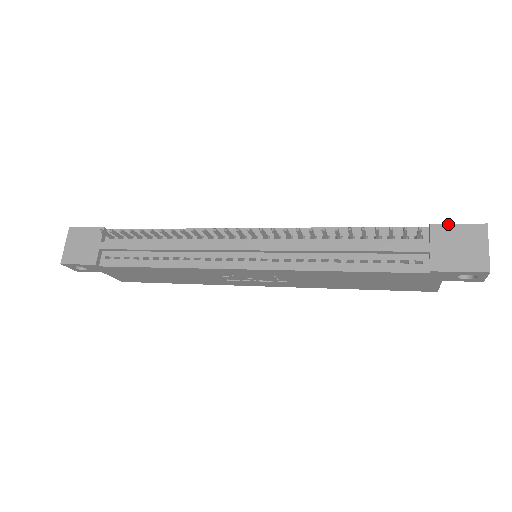
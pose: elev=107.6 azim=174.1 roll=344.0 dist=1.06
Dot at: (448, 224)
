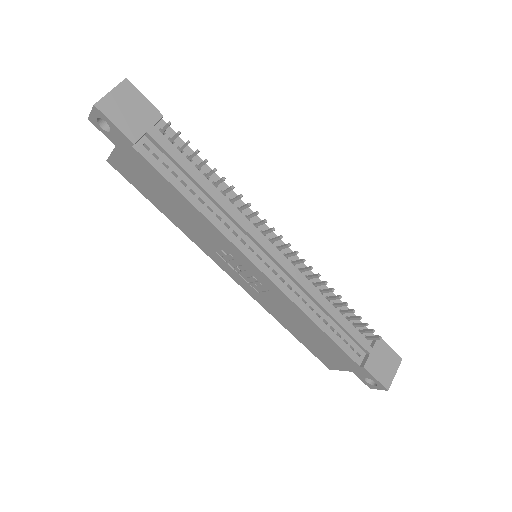
Dot at: (387, 344)
